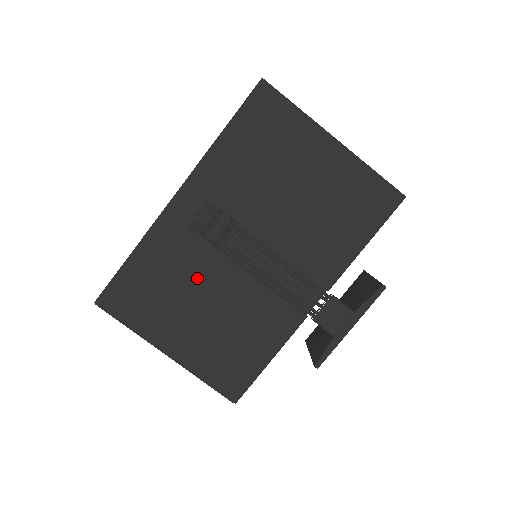
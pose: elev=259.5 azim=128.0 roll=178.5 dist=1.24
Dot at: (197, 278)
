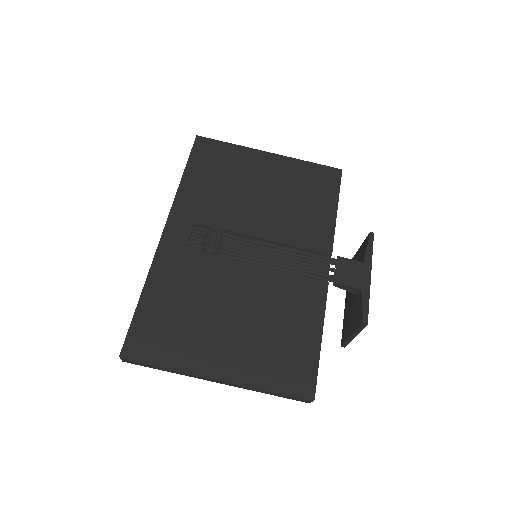
Dot at: (214, 289)
